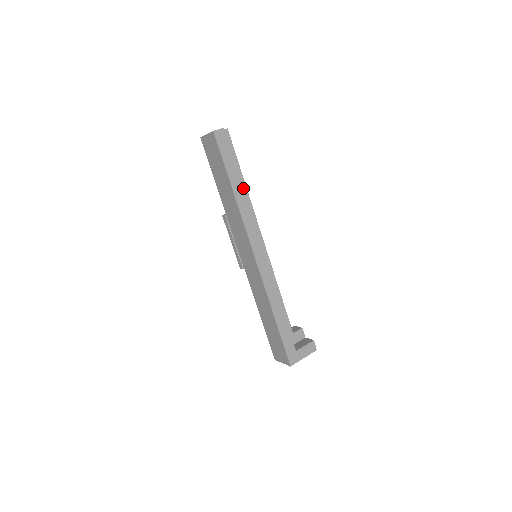
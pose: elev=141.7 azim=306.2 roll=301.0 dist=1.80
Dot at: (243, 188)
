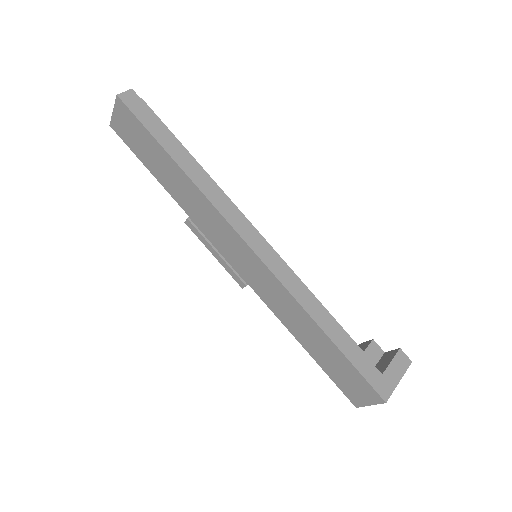
Dot at: (193, 159)
